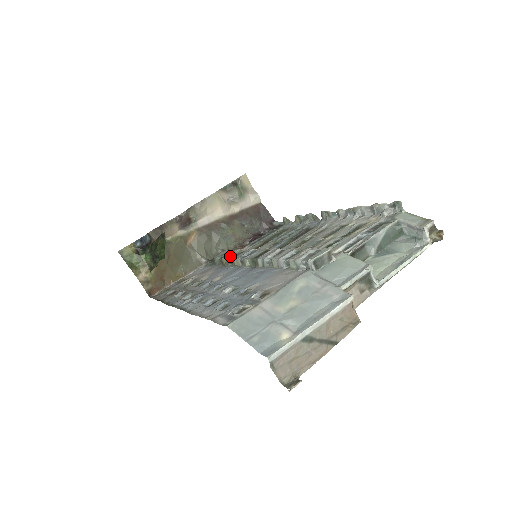
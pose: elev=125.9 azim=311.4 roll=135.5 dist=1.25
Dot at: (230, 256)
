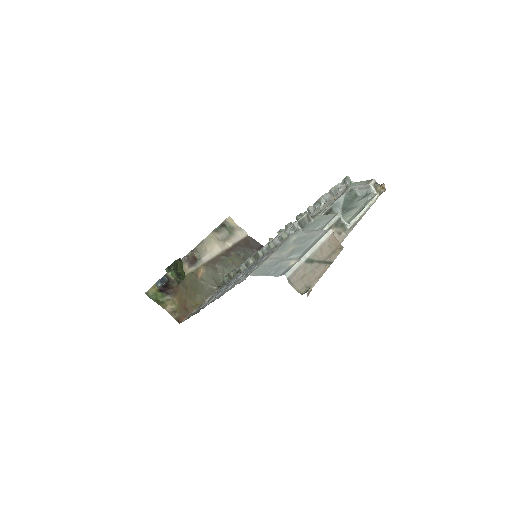
Dot at: (236, 269)
